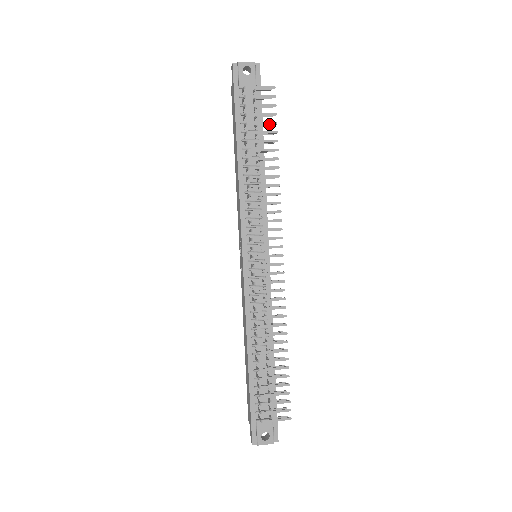
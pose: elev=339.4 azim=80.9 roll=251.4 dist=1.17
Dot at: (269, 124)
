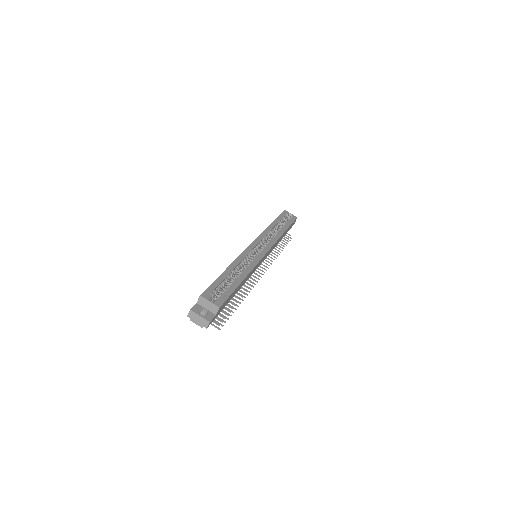
Dot at: occluded
